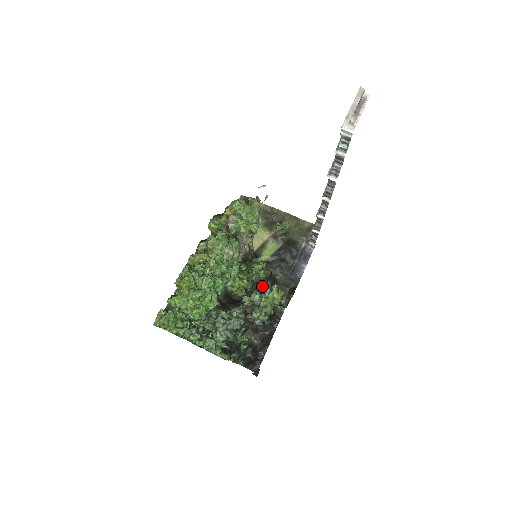
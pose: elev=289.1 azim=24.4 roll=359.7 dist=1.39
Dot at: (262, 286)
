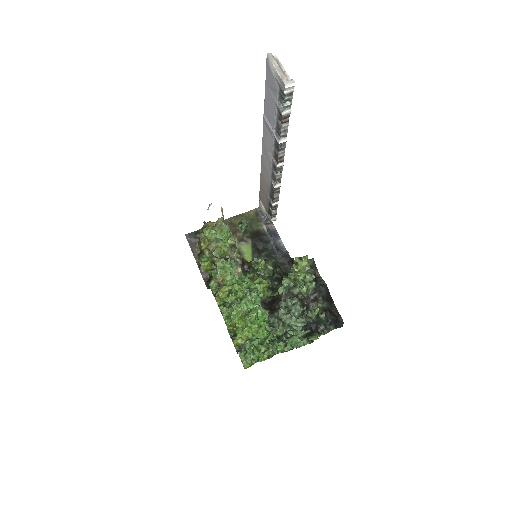
Dot at: (276, 275)
